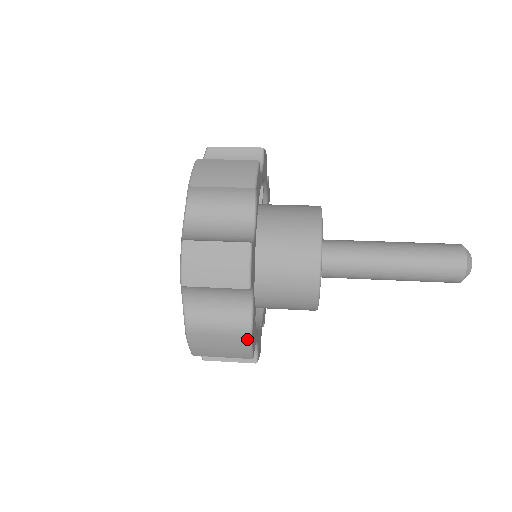
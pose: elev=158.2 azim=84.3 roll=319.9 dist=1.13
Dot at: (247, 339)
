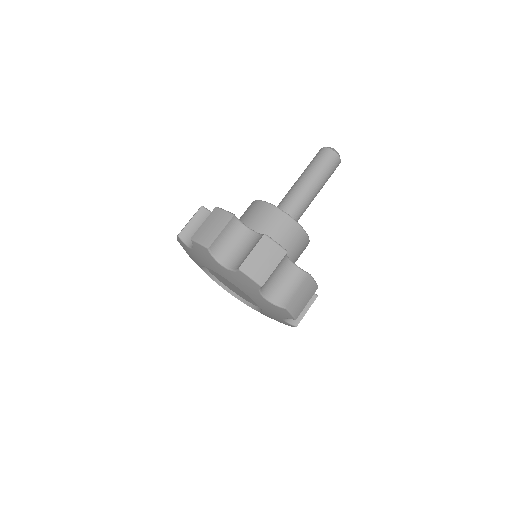
Dot at: occluded
